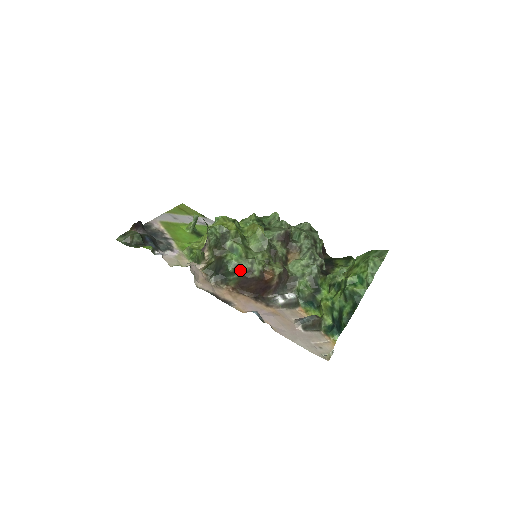
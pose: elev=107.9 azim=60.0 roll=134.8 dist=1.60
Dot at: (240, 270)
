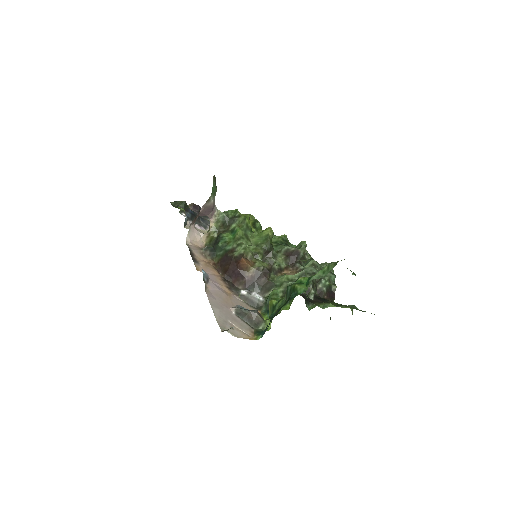
Dot at: (227, 247)
